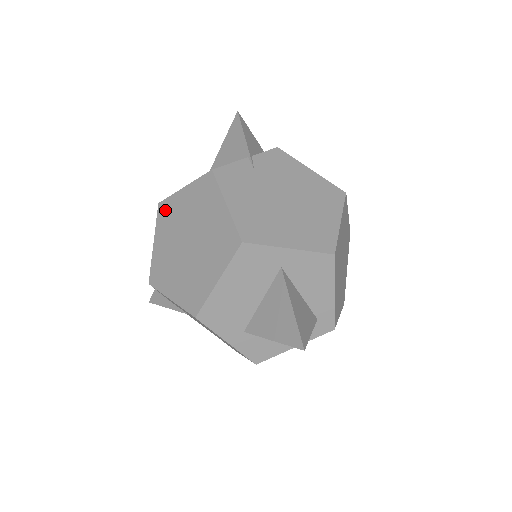
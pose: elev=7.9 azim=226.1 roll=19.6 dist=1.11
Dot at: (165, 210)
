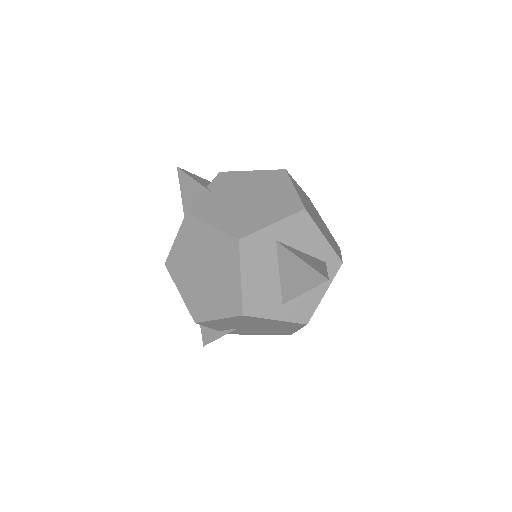
Dot at: (172, 264)
